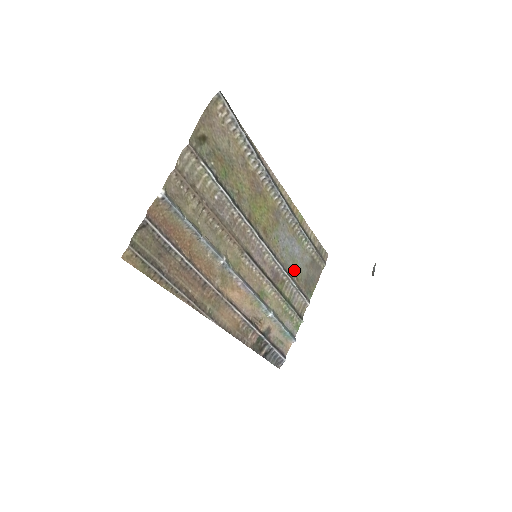
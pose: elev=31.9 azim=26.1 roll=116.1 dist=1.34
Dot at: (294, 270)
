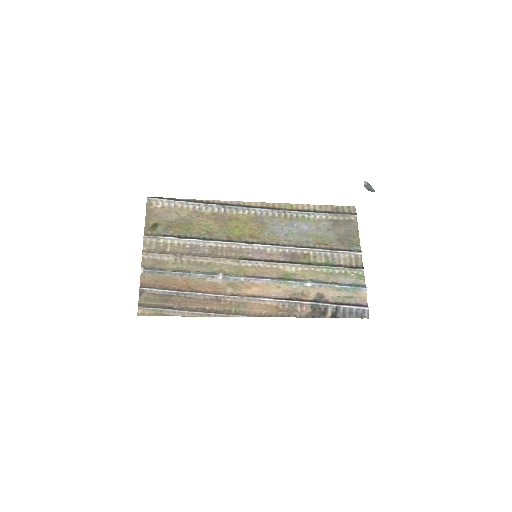
Dot at: (314, 241)
